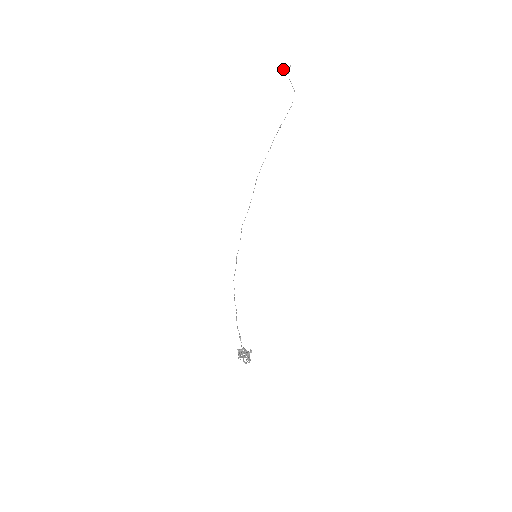
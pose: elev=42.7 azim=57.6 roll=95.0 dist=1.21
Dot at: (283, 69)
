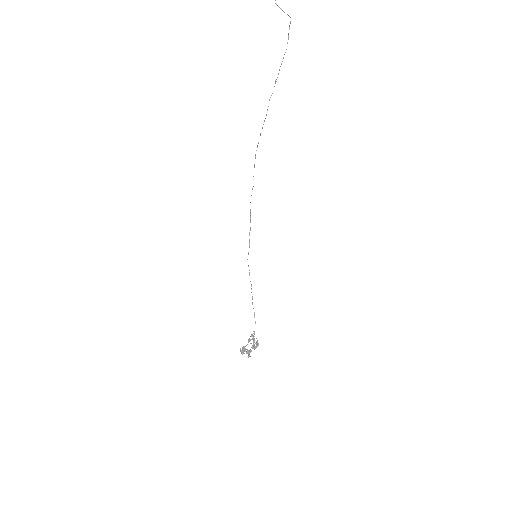
Dot at: out of frame
